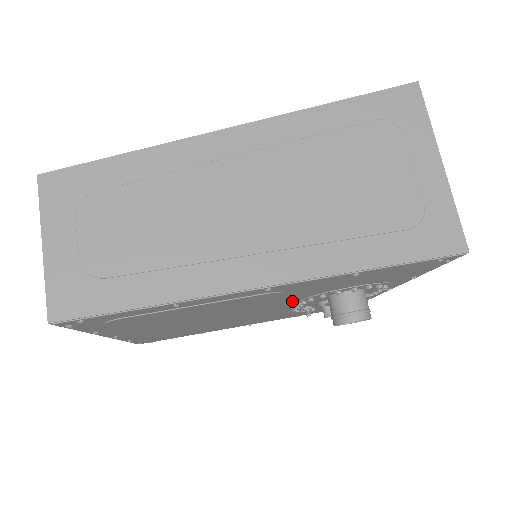
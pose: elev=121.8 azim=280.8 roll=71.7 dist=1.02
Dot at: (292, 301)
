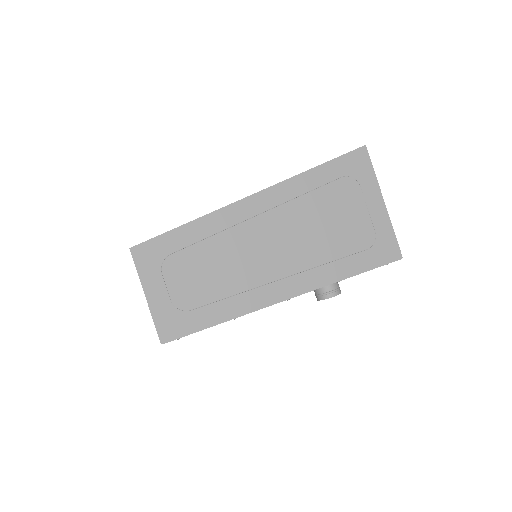
Dot at: occluded
